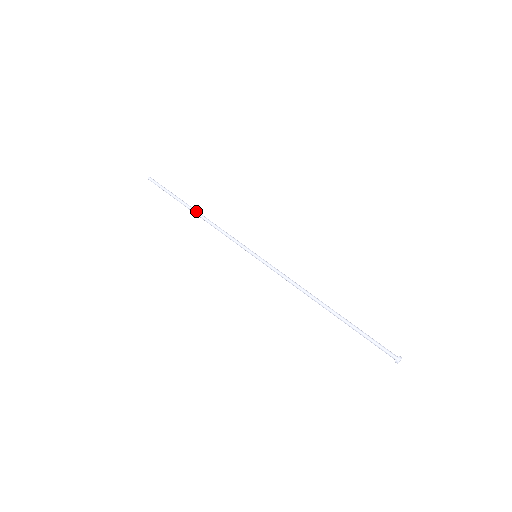
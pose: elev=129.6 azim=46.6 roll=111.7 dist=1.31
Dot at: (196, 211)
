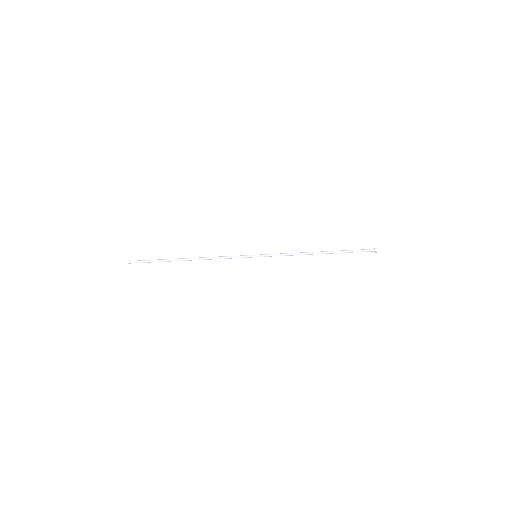
Dot at: (190, 259)
